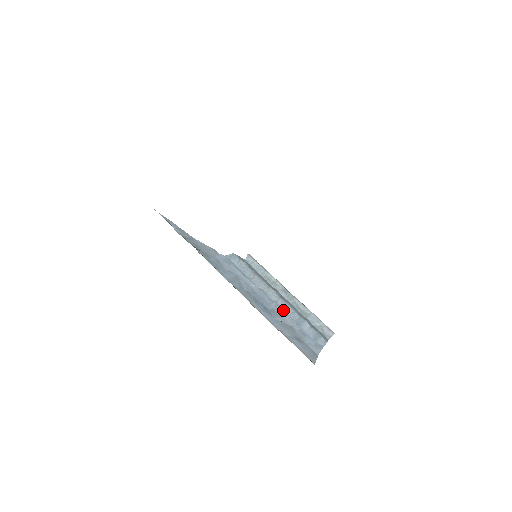
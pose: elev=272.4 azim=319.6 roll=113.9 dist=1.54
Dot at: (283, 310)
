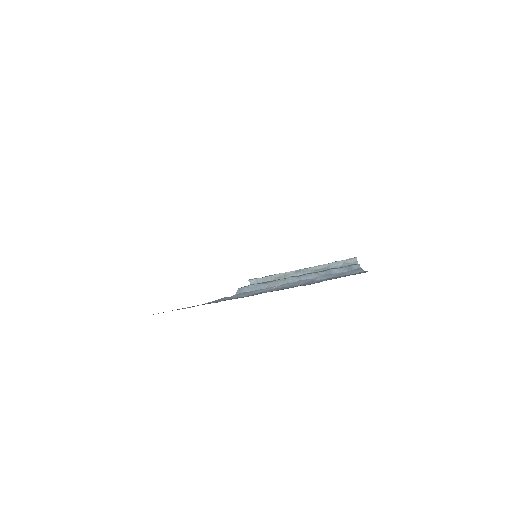
Dot at: (311, 279)
